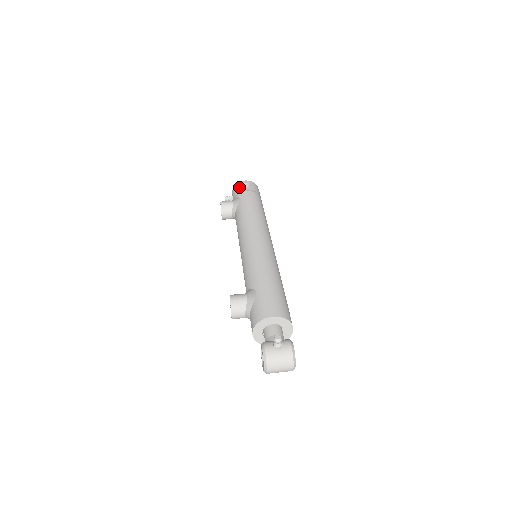
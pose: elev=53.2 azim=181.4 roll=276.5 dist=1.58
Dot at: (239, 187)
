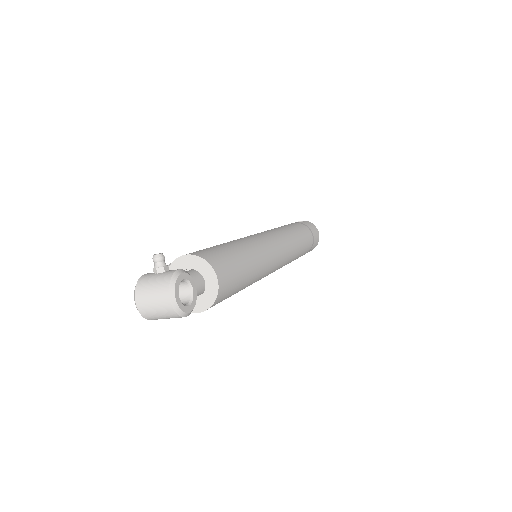
Dot at: occluded
